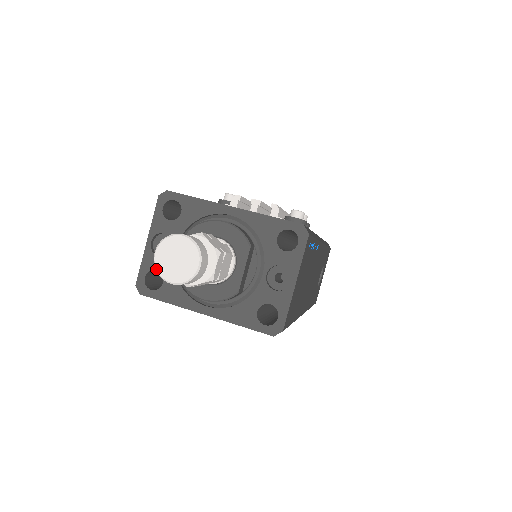
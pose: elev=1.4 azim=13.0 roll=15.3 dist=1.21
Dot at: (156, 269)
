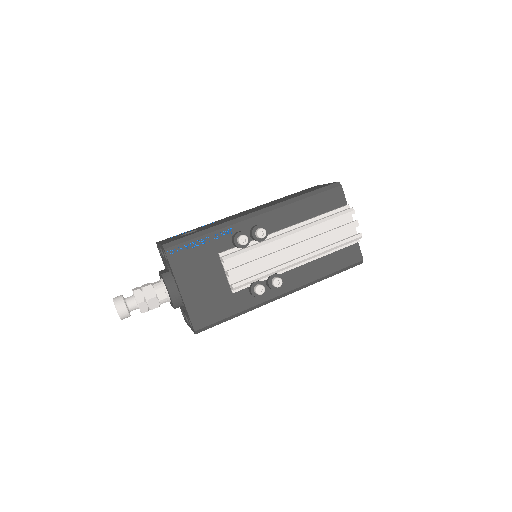
Dot at: occluded
